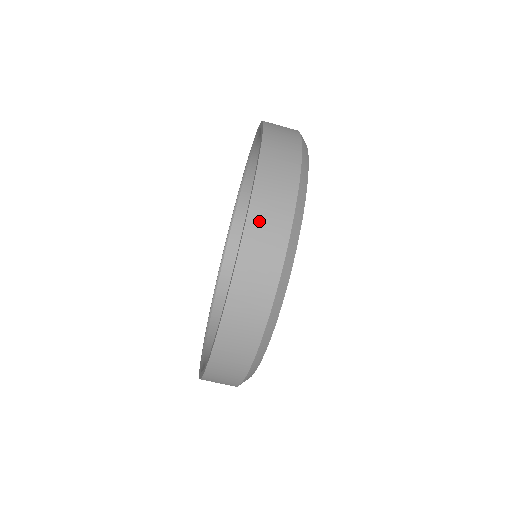
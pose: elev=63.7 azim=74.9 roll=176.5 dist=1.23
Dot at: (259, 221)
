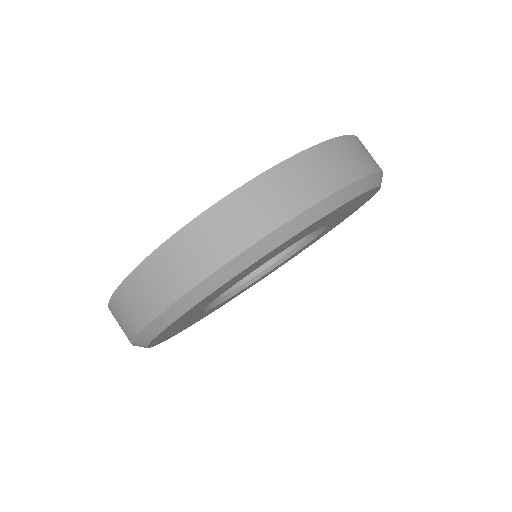
Dot at: (185, 244)
